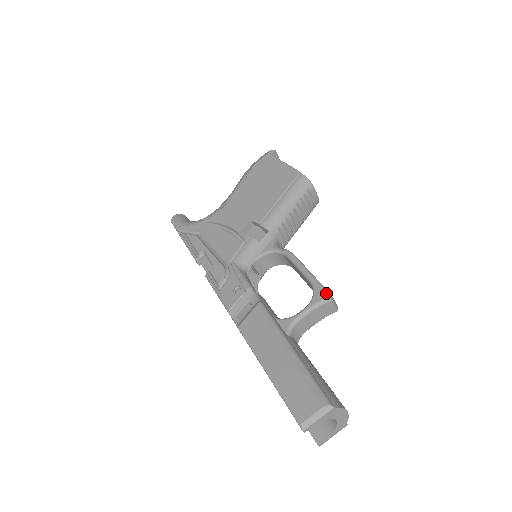
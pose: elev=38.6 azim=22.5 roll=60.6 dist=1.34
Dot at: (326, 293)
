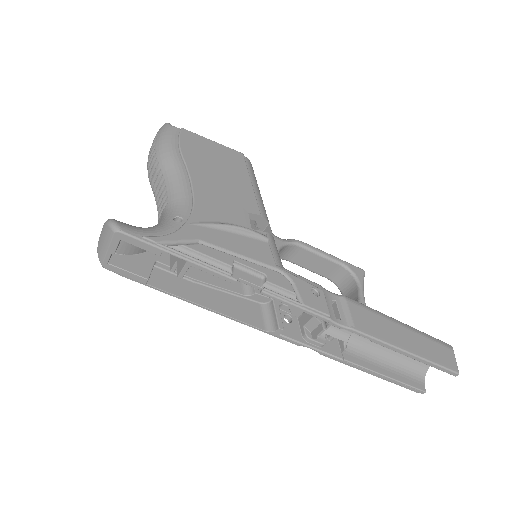
Dot at: (361, 269)
